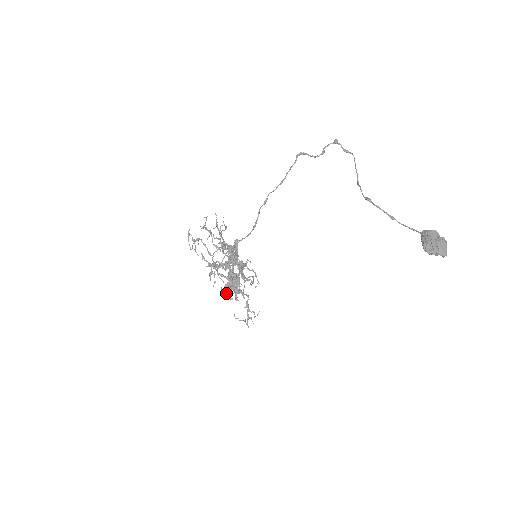
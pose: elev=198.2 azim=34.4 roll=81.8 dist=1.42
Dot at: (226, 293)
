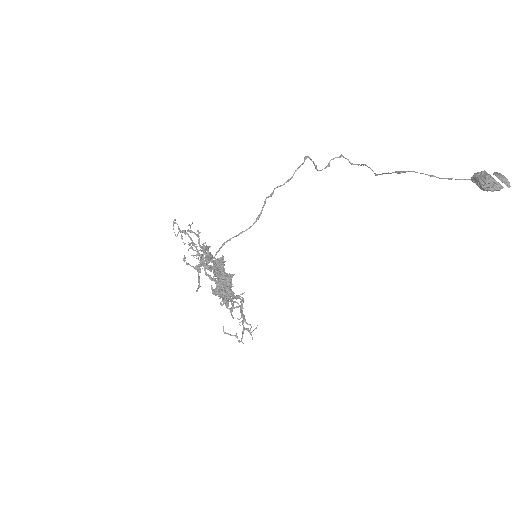
Dot at: (216, 295)
